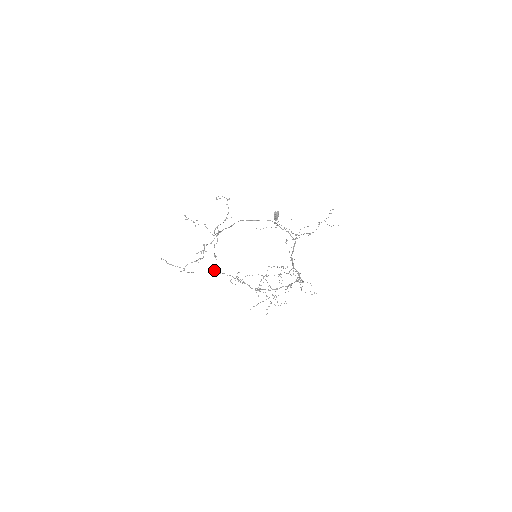
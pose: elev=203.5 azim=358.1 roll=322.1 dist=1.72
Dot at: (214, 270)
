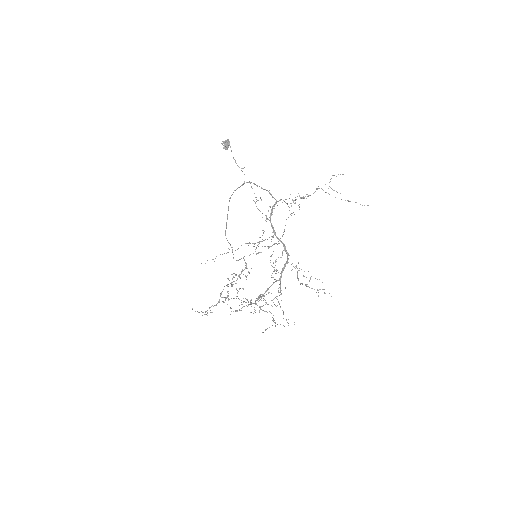
Dot at: (224, 297)
